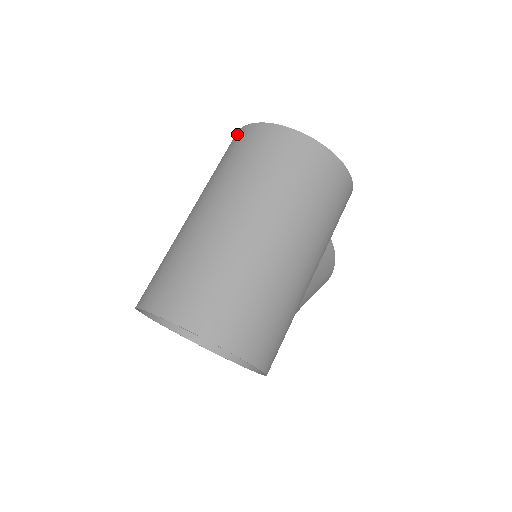
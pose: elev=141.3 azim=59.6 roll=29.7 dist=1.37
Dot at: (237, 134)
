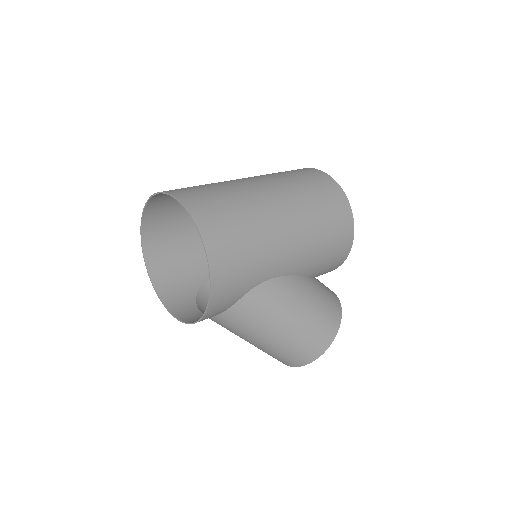
Dot at: occluded
